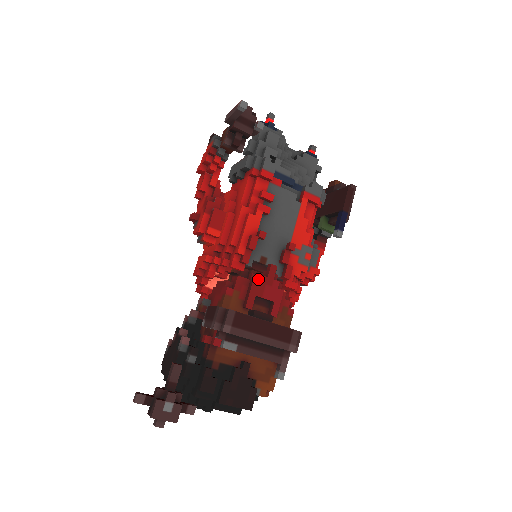
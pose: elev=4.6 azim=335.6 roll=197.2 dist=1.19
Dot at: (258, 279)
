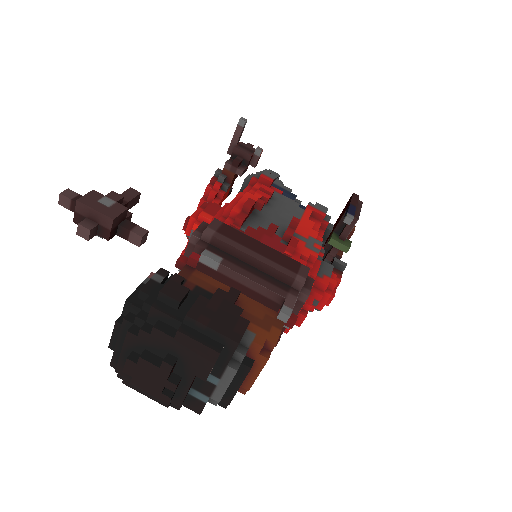
Dot at: occluded
